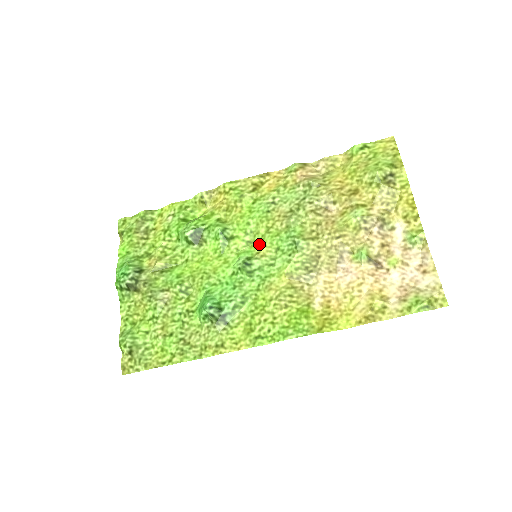
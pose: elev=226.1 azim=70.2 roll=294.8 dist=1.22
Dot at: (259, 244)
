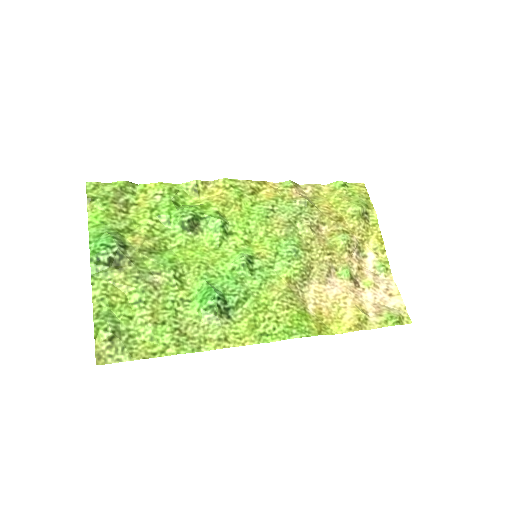
Dot at: (258, 245)
